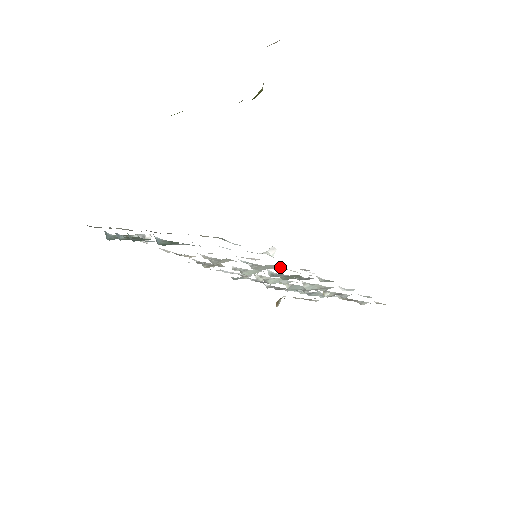
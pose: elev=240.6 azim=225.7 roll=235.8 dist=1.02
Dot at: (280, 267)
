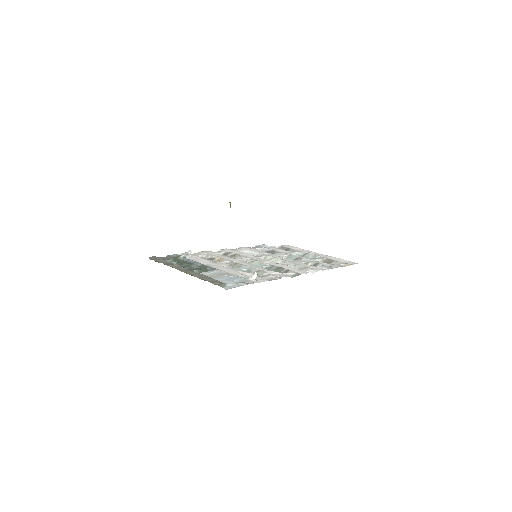
Dot at: (266, 273)
